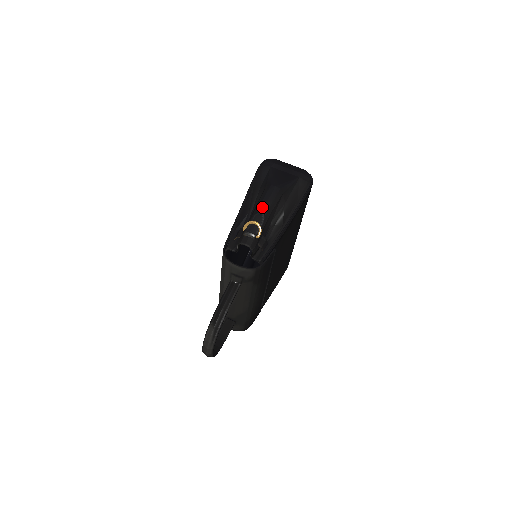
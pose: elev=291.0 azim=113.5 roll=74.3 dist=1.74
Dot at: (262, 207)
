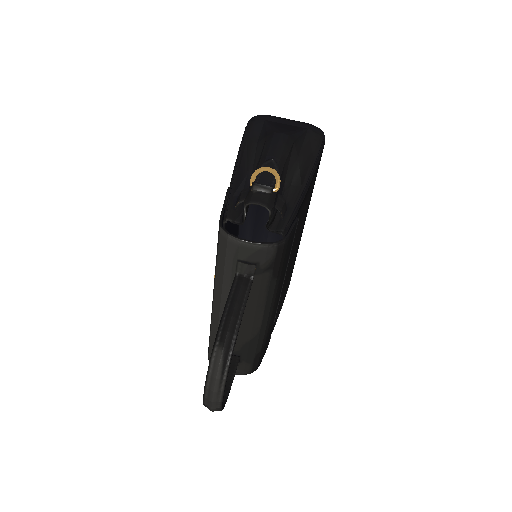
Dot at: (270, 155)
